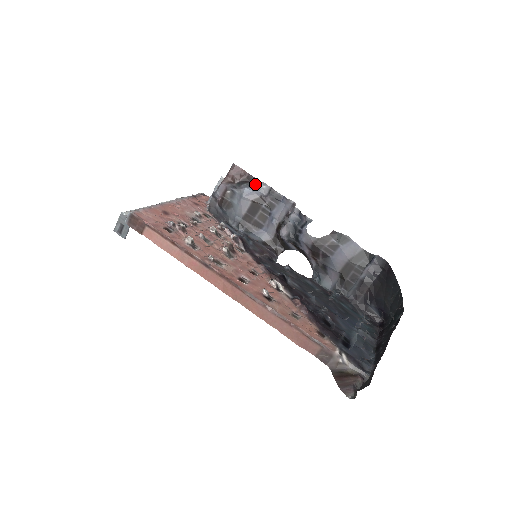
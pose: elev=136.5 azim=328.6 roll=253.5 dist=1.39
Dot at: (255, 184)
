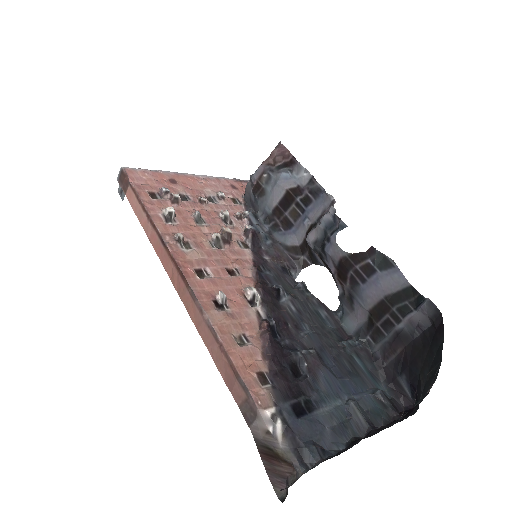
Dot at: (297, 170)
